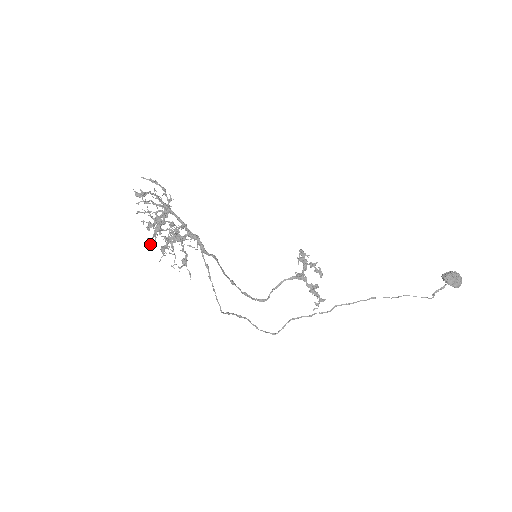
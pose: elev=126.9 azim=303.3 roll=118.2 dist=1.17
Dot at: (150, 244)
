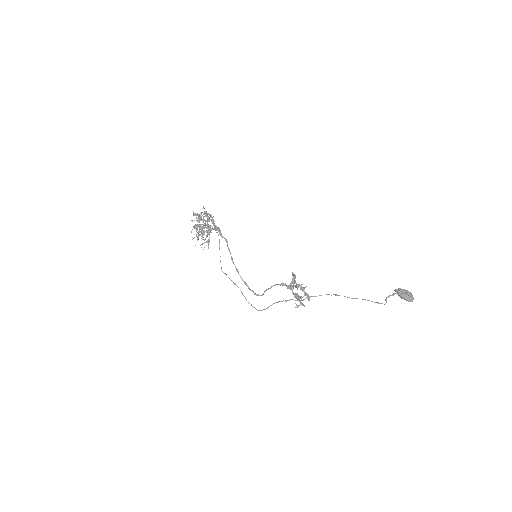
Dot at: occluded
